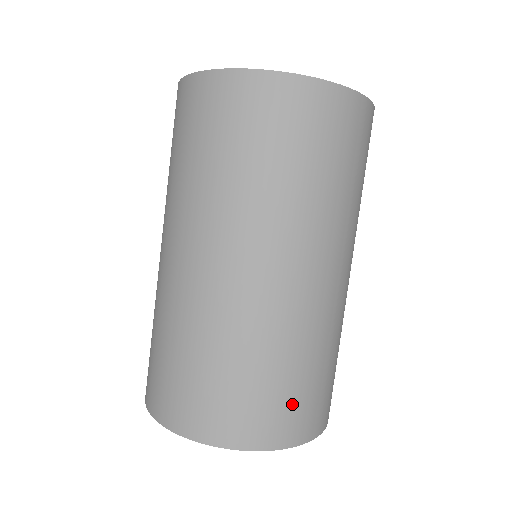
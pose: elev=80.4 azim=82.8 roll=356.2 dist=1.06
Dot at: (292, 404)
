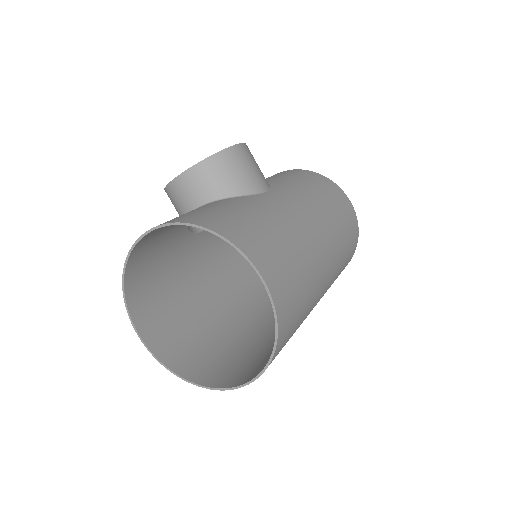
Dot at: occluded
